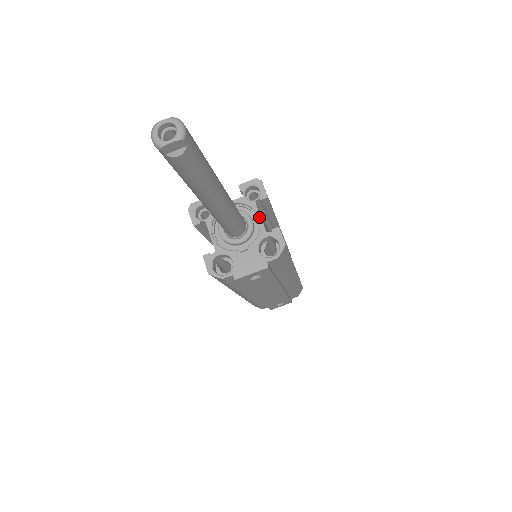
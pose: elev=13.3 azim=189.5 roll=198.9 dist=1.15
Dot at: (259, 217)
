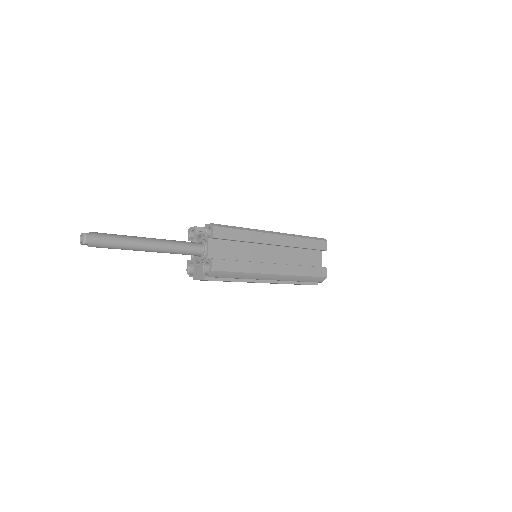
Dot at: (207, 248)
